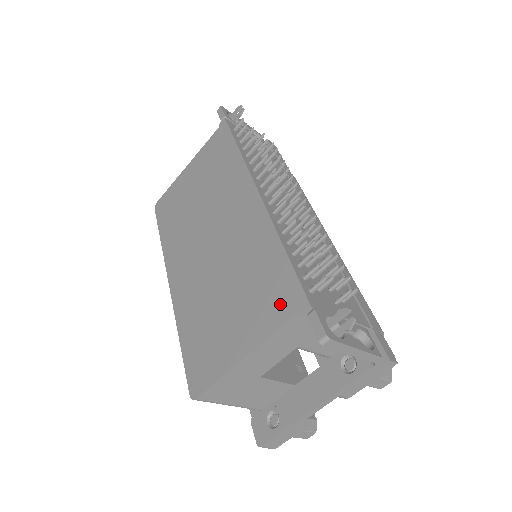
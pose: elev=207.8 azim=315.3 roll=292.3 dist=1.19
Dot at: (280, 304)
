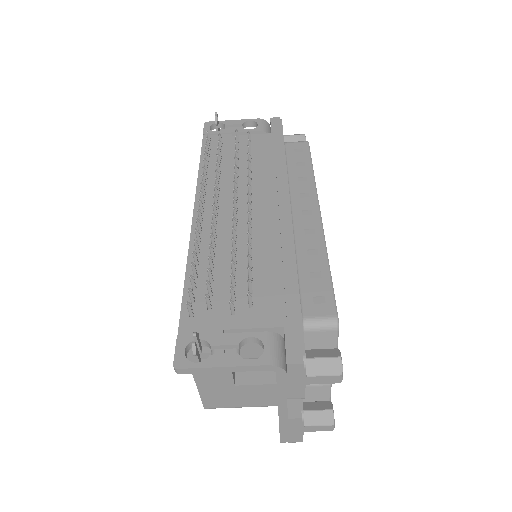
Dot at: occluded
